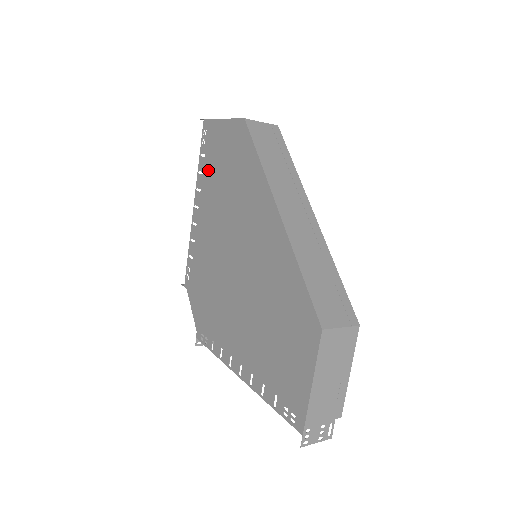
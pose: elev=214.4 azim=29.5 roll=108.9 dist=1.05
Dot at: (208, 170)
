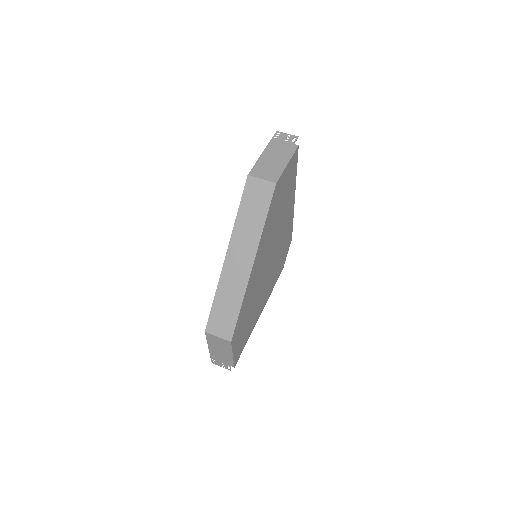
Dot at: occluded
